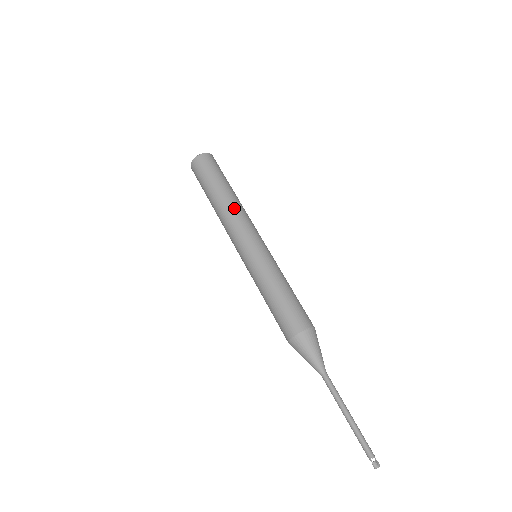
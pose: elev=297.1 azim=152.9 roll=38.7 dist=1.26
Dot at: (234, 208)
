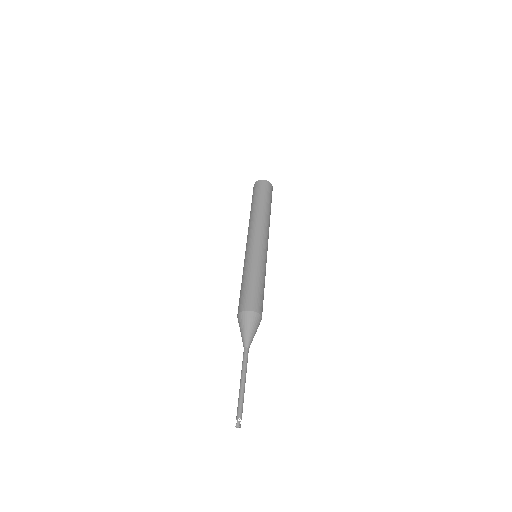
Dot at: (267, 221)
